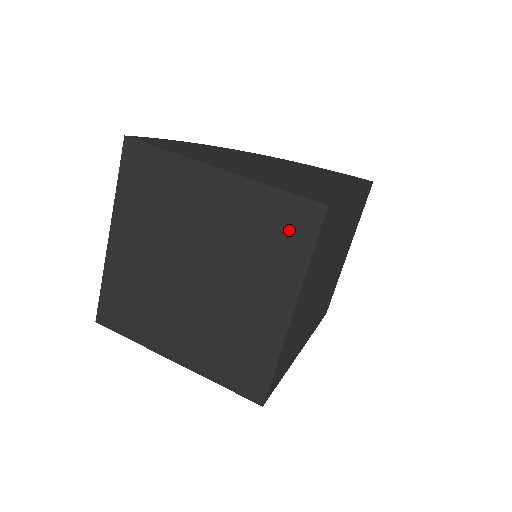
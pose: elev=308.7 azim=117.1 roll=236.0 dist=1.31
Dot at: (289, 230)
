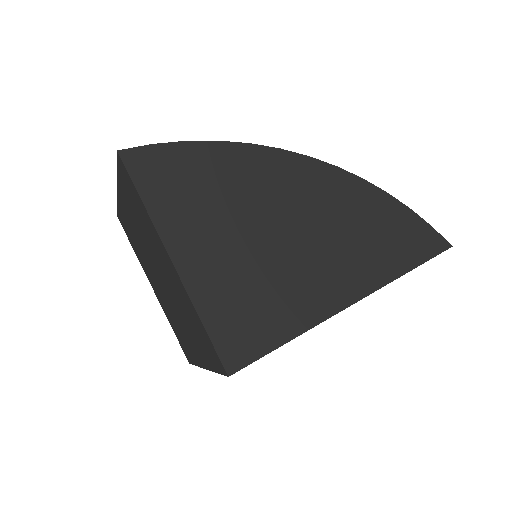
Dot at: (207, 348)
